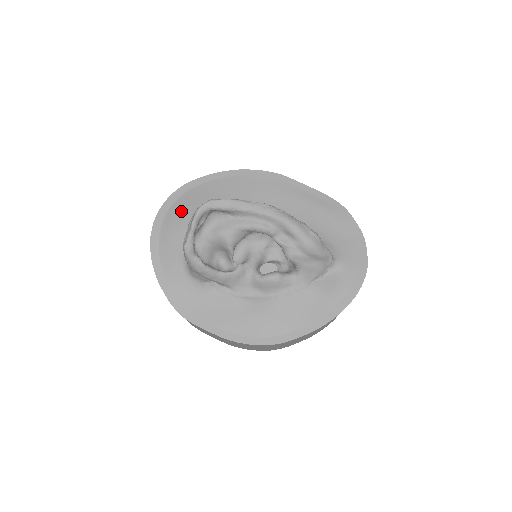
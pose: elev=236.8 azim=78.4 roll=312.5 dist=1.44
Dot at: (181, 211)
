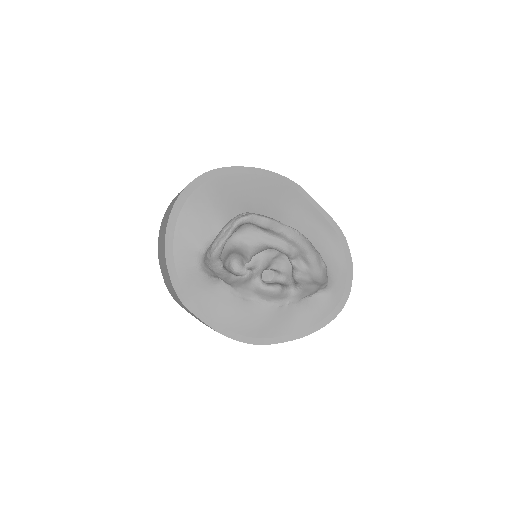
Dot at: (205, 199)
